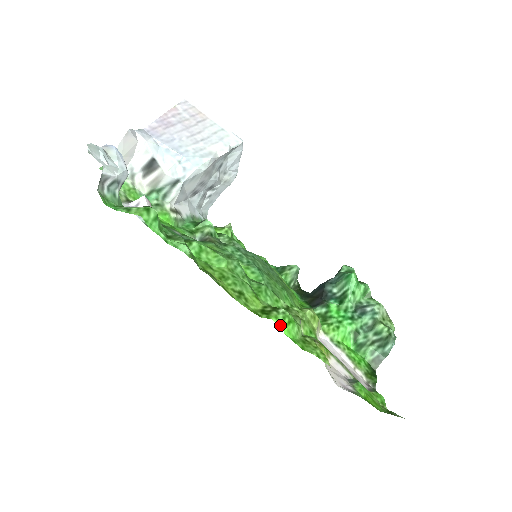
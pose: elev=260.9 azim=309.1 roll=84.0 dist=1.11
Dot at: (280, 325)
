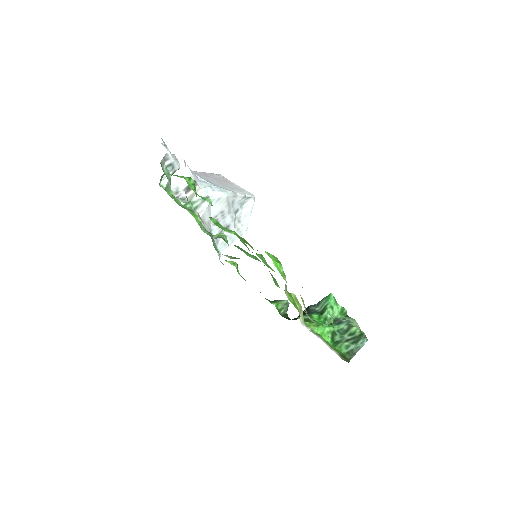
Dot at: (270, 257)
